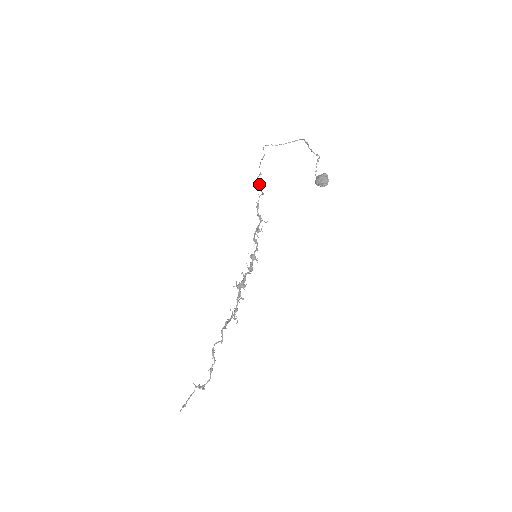
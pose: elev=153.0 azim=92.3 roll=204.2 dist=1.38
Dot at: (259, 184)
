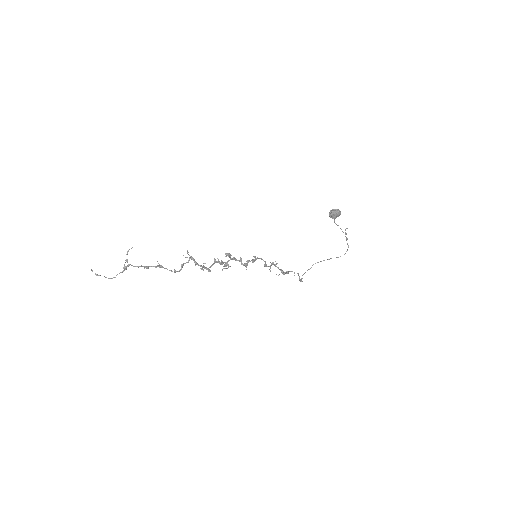
Dot at: (301, 279)
